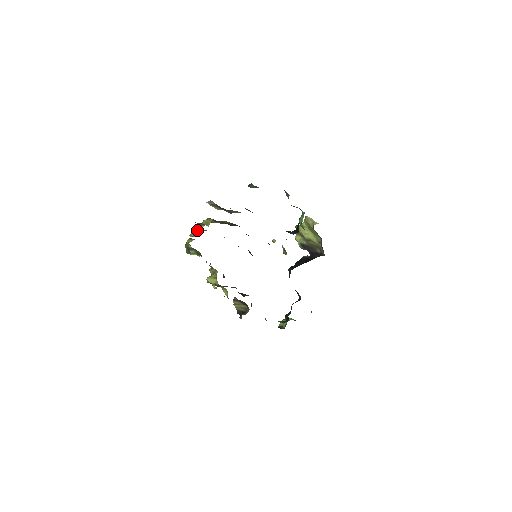
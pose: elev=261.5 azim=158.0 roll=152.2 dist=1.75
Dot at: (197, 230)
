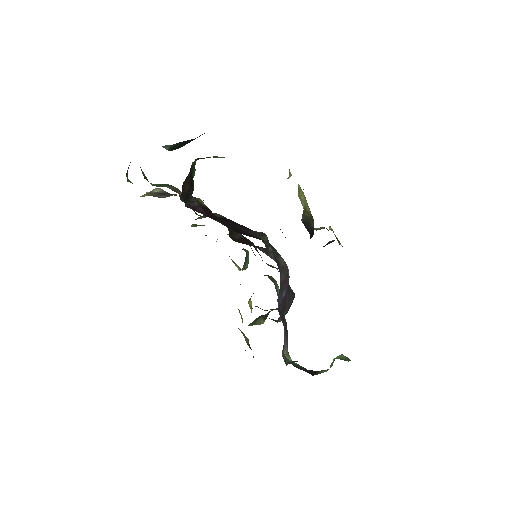
Dot at: occluded
